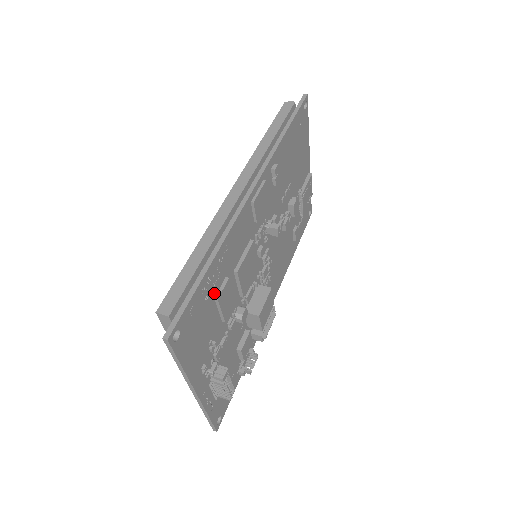
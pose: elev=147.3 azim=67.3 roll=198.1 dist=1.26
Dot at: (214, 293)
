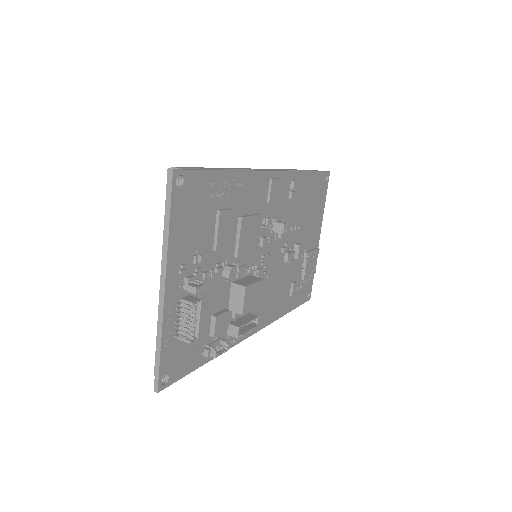
Dot at: (218, 205)
